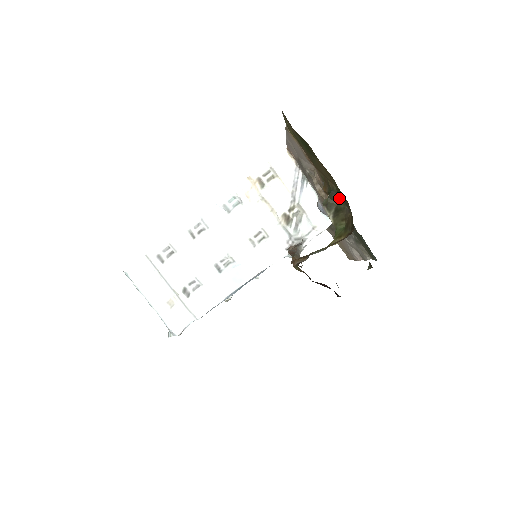
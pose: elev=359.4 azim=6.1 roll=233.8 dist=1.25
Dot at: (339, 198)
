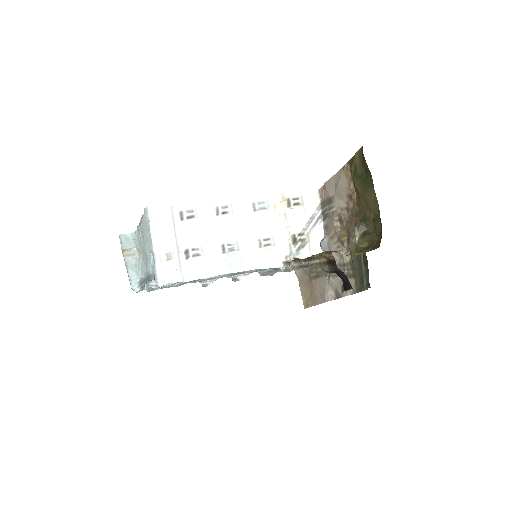
Dot at: (372, 225)
